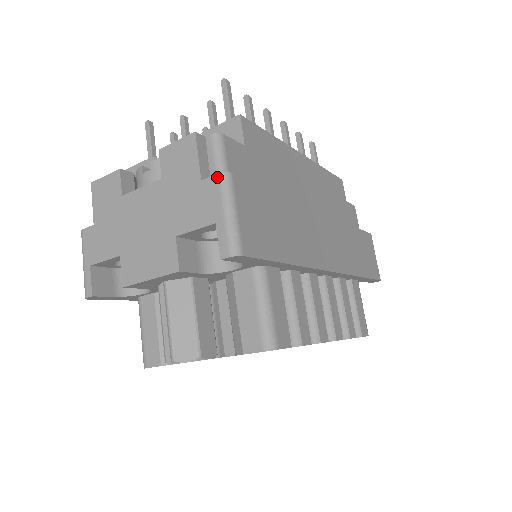
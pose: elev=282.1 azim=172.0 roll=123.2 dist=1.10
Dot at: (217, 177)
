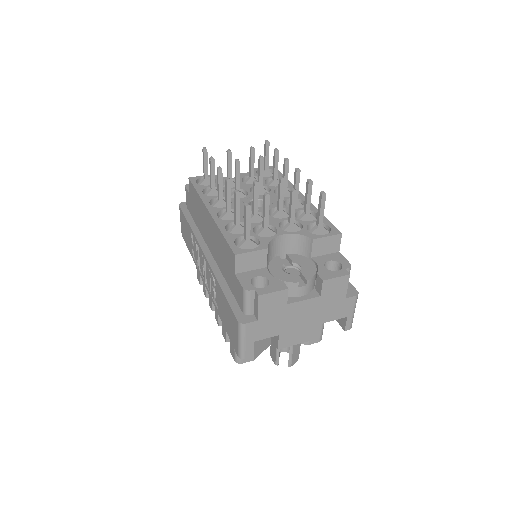
Dot at: (355, 297)
